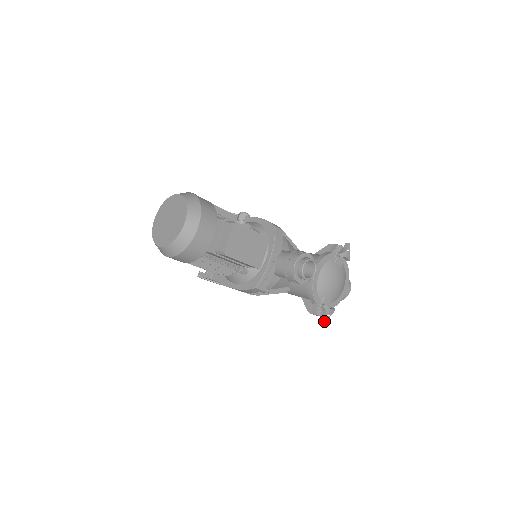
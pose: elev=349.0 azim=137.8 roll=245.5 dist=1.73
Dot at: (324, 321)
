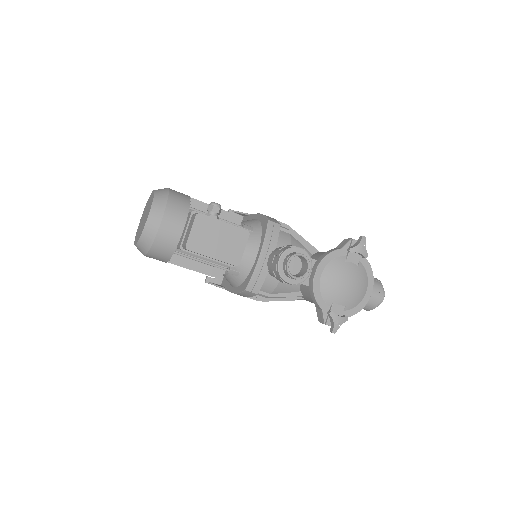
Dot at: (332, 331)
